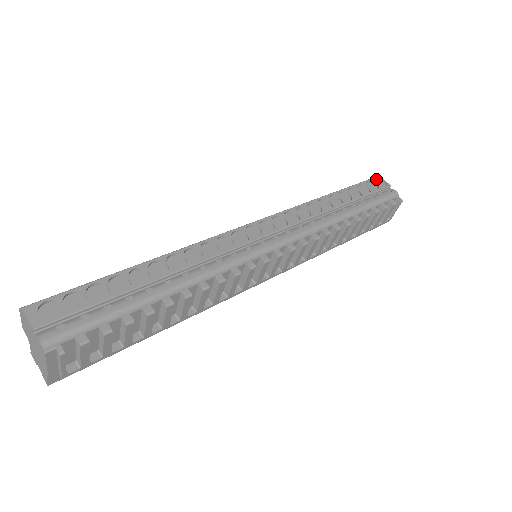
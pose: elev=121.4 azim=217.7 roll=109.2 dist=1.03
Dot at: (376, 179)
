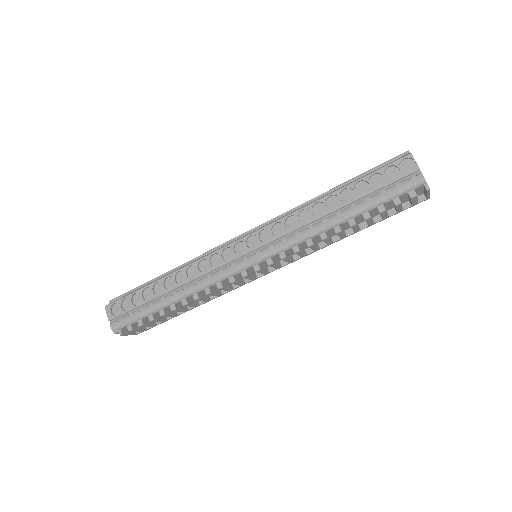
Dot at: (406, 158)
